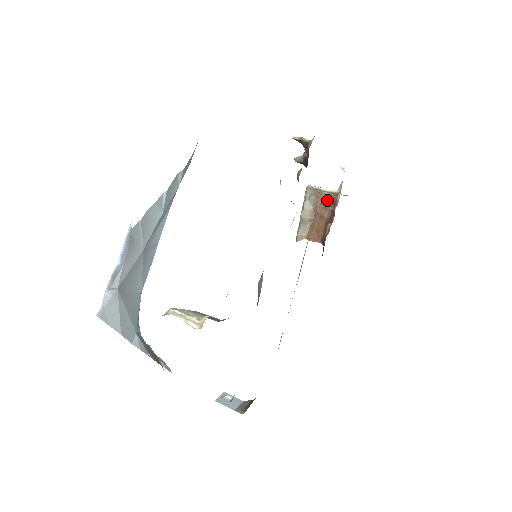
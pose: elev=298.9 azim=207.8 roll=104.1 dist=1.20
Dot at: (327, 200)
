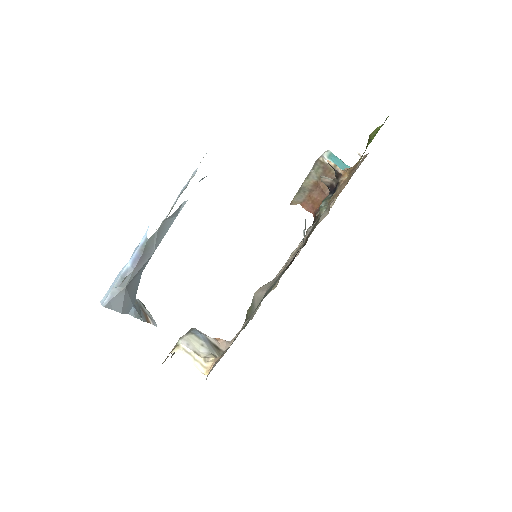
Dot at: occluded
